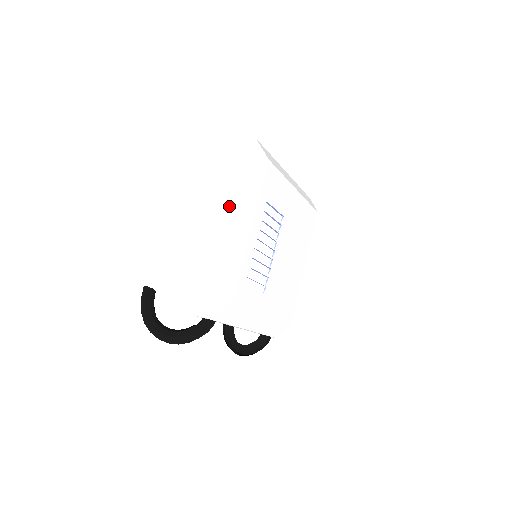
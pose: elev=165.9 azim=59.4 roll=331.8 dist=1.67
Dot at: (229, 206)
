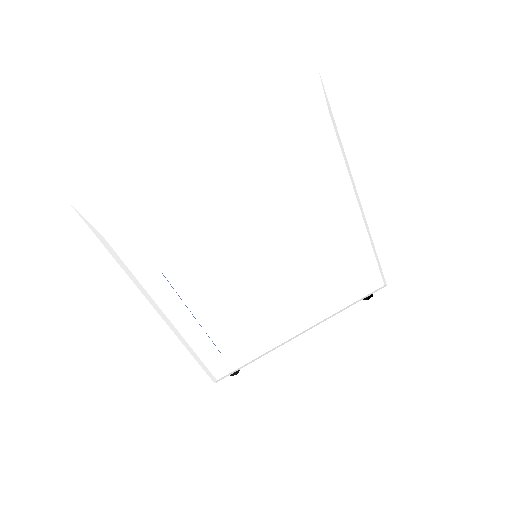
Dot at: occluded
